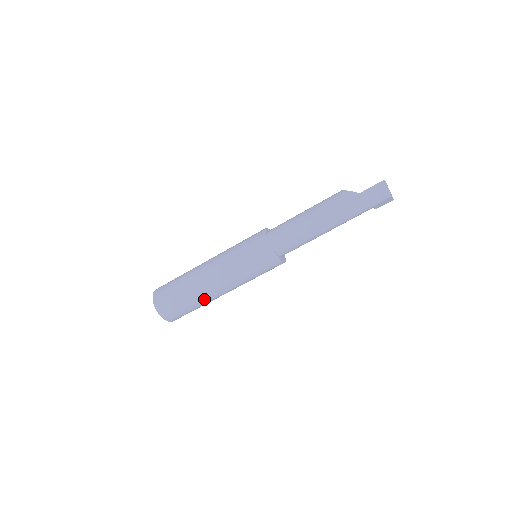
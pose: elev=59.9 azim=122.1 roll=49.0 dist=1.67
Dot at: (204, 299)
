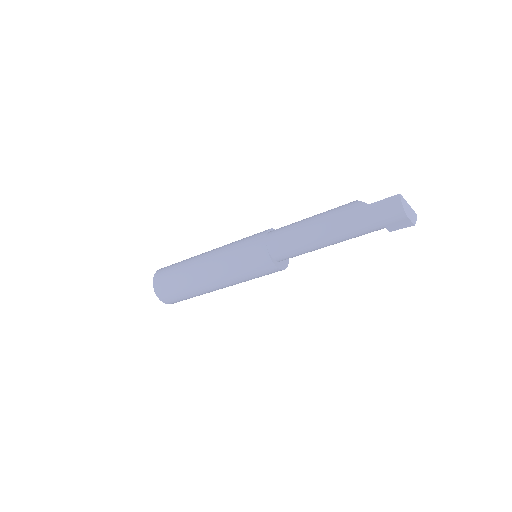
Dot at: (195, 286)
